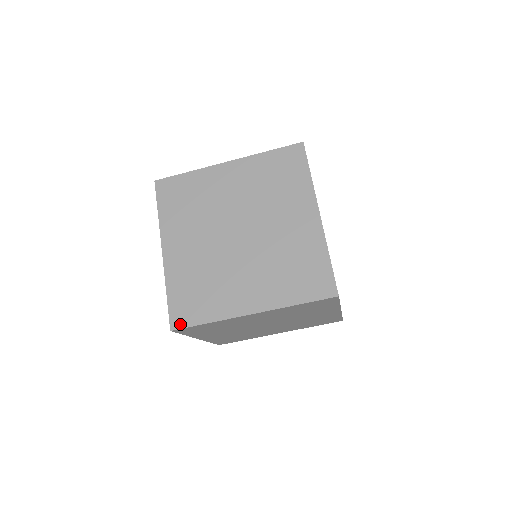
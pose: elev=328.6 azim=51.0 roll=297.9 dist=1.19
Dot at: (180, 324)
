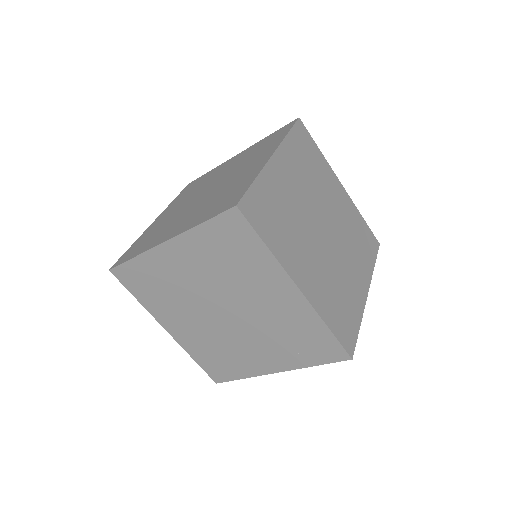
Dot at: (118, 263)
